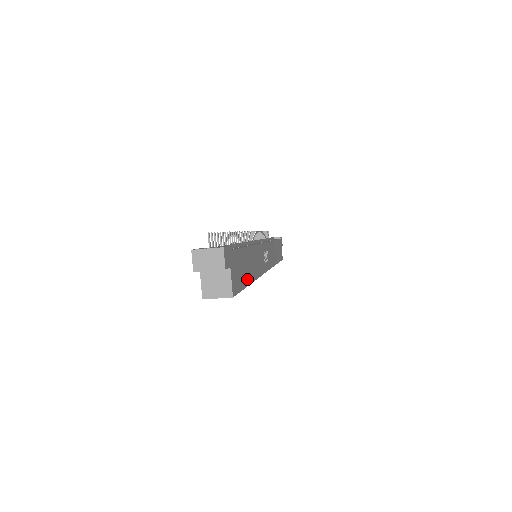
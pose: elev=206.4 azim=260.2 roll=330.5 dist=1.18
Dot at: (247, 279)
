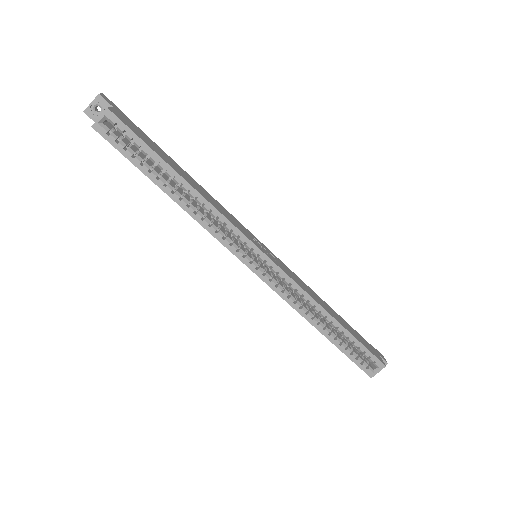
Dot at: (164, 159)
